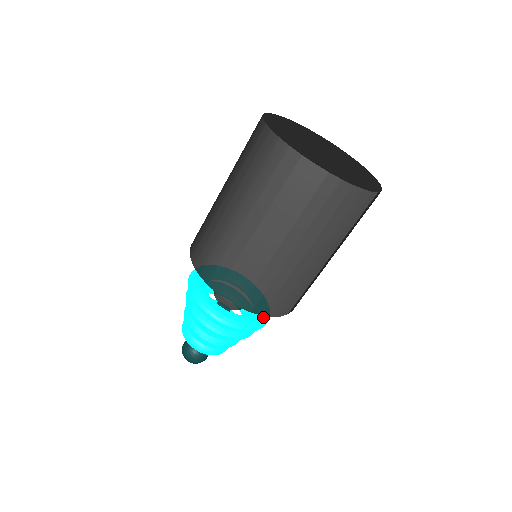
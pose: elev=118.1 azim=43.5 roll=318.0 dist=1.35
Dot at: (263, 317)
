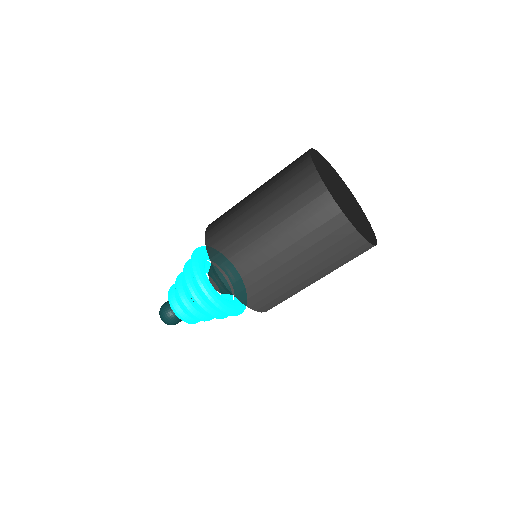
Dot at: occluded
